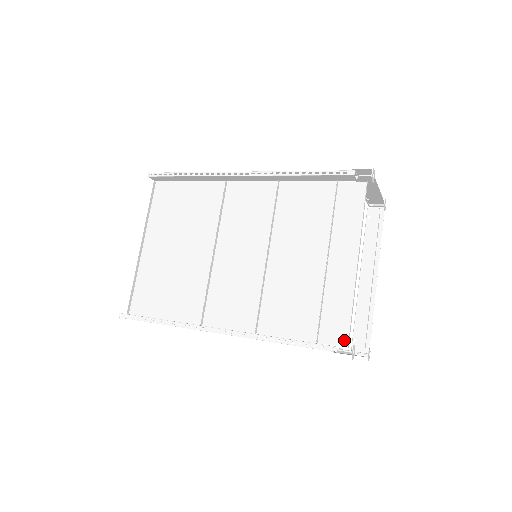
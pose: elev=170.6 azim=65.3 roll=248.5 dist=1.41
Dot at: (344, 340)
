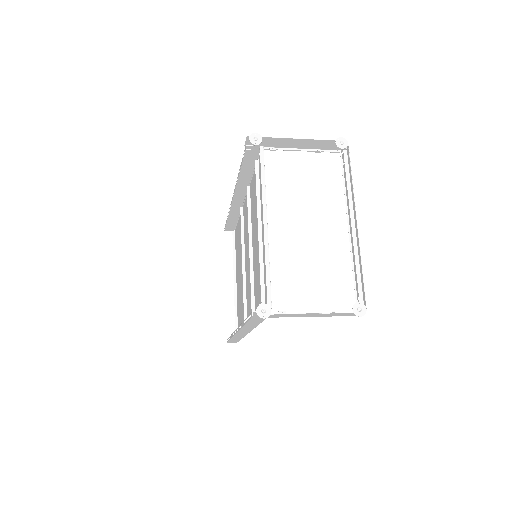
Dot at: (270, 302)
